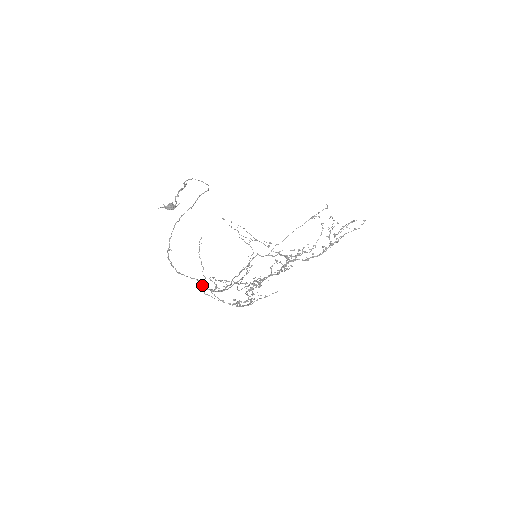
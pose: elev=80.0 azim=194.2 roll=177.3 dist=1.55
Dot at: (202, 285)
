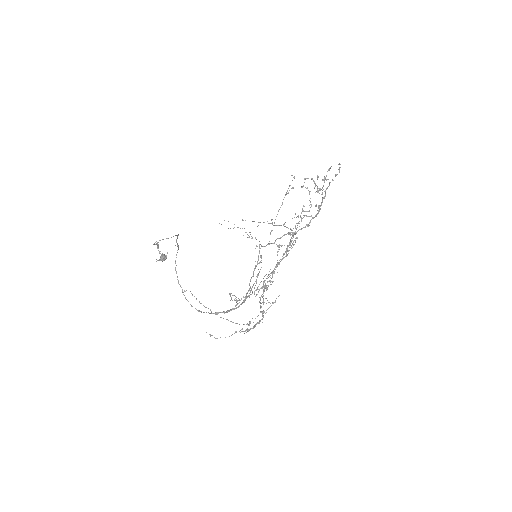
Dot at: occluded
